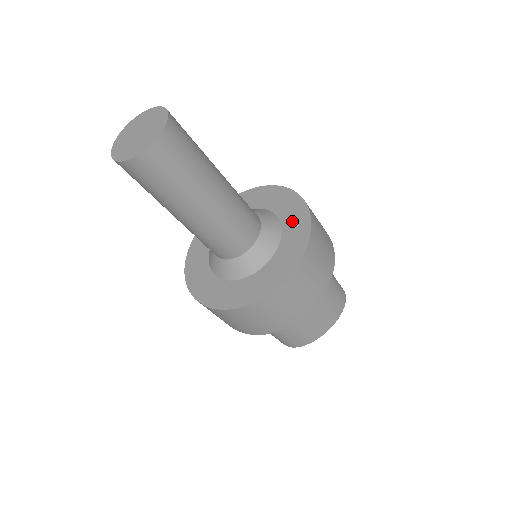
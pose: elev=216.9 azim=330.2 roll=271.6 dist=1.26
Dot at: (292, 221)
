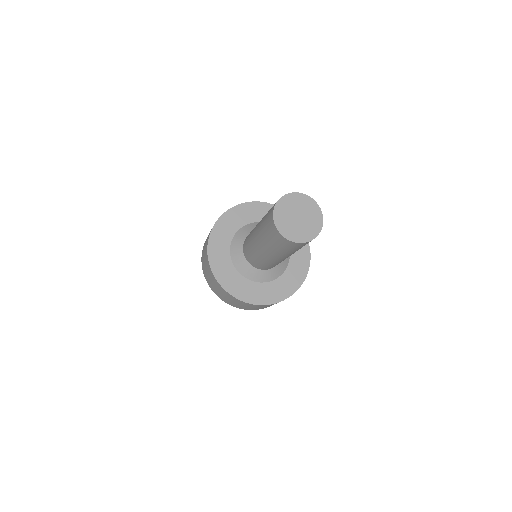
Dot at: occluded
